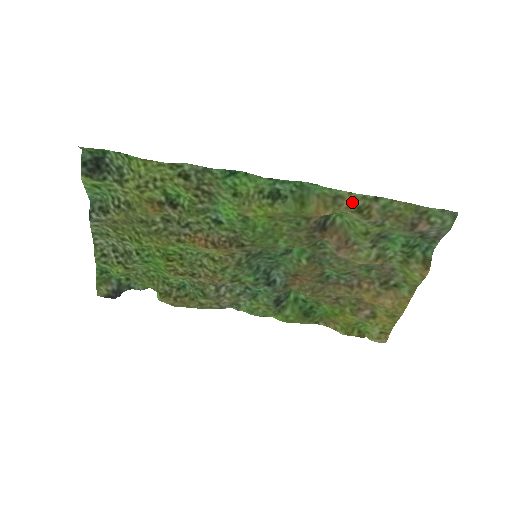
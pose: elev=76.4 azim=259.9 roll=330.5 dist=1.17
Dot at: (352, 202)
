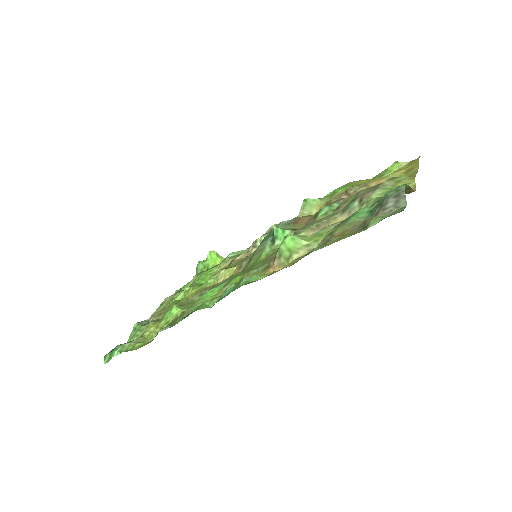
Dot at: occluded
